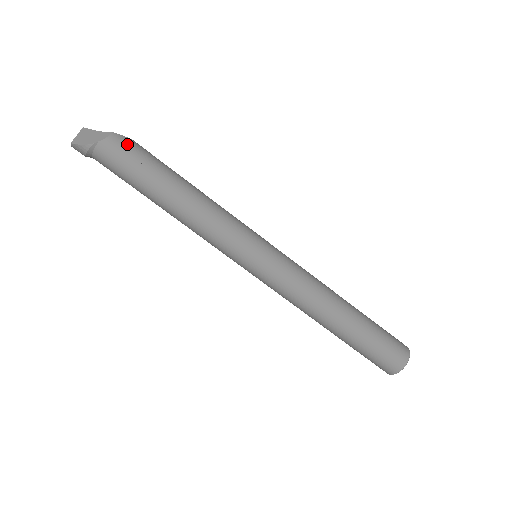
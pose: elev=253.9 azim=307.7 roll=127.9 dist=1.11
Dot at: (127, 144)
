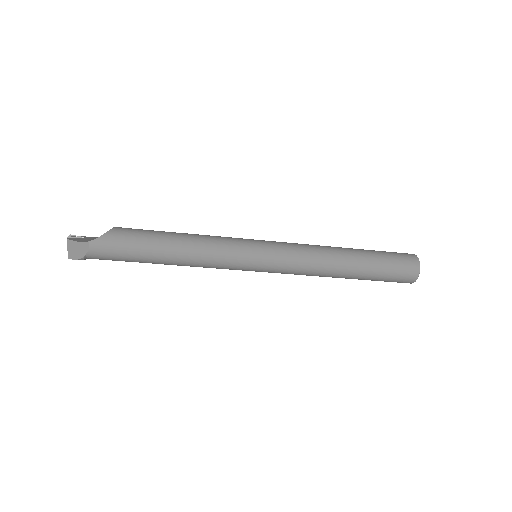
Dot at: (106, 244)
